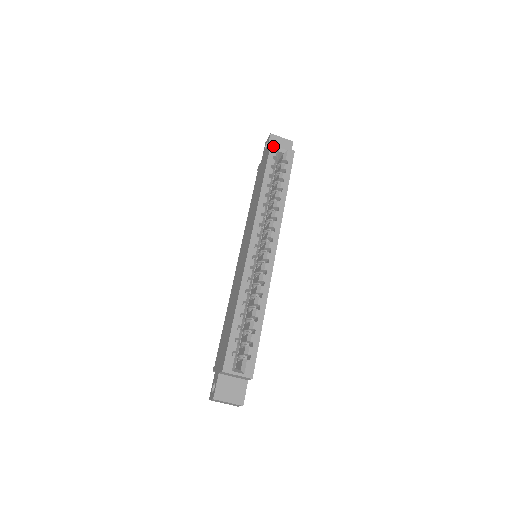
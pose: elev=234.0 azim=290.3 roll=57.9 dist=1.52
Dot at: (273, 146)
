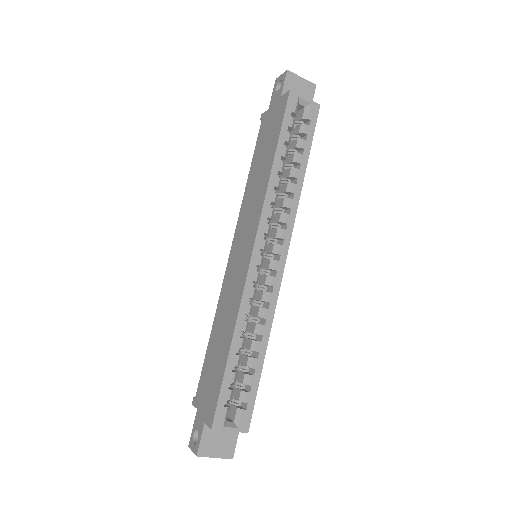
Dot at: (292, 96)
